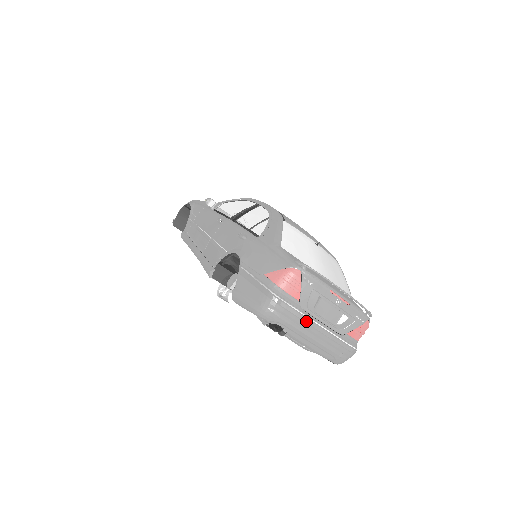
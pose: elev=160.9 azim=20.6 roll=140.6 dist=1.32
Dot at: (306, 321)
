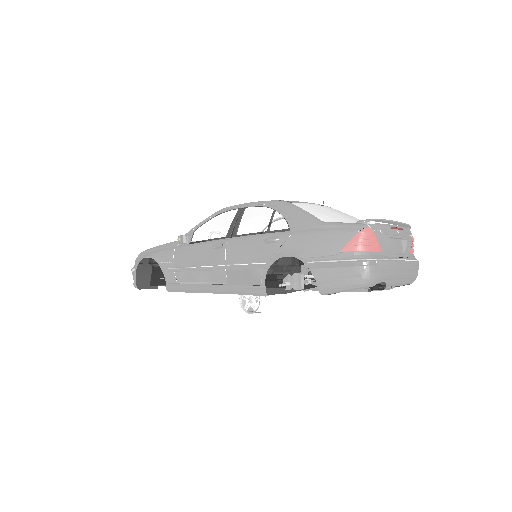
Dot at: (394, 264)
